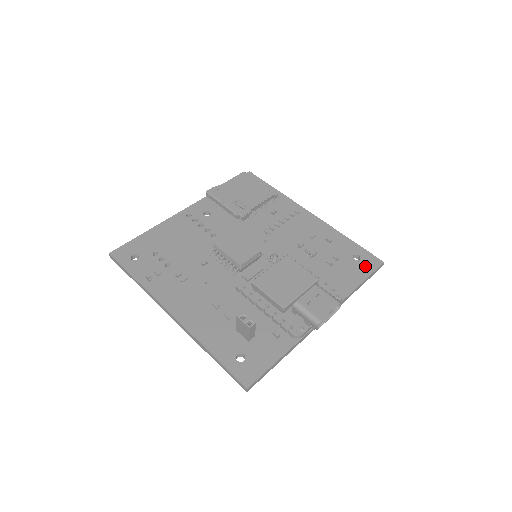
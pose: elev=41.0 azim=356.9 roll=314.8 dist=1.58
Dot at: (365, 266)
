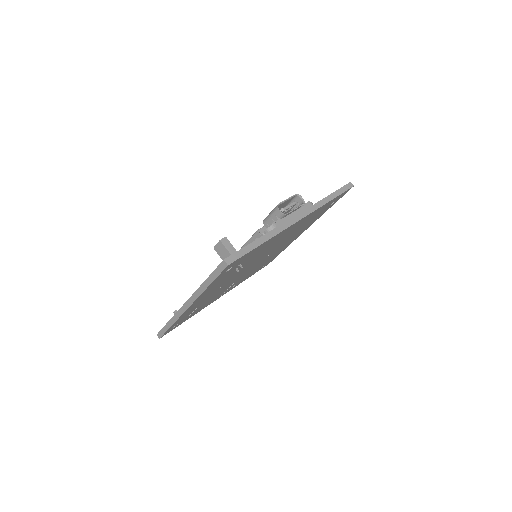
Dot at: occluded
